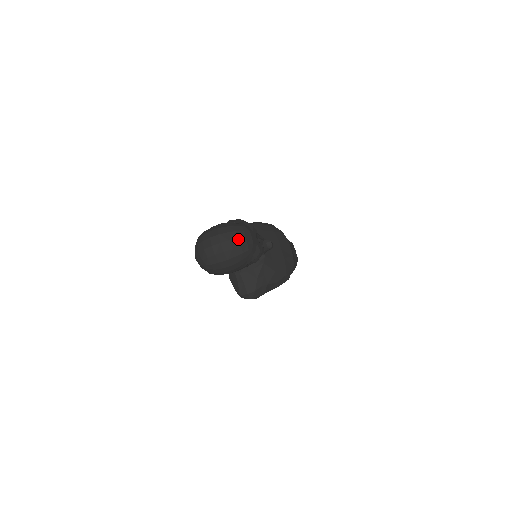
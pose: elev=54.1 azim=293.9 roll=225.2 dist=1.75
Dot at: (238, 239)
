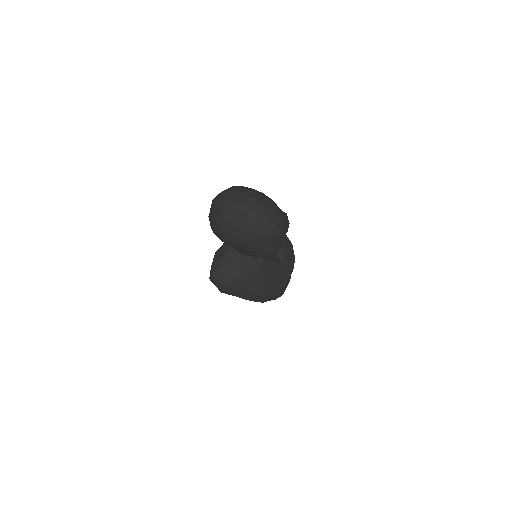
Dot at: (269, 220)
